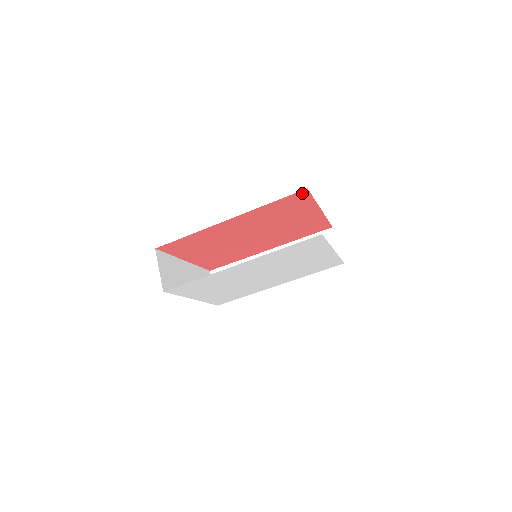
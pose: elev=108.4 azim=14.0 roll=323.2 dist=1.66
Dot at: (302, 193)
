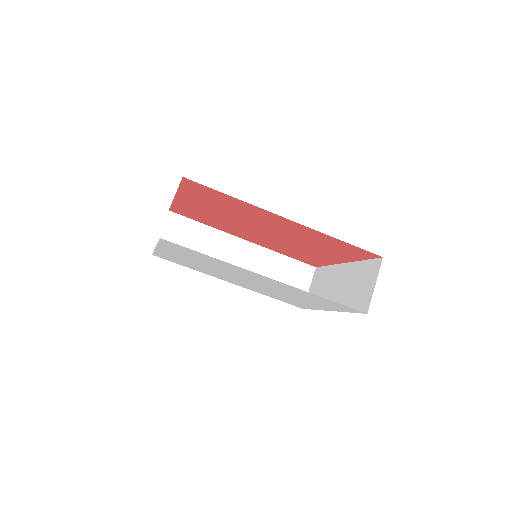
Dot at: (371, 254)
